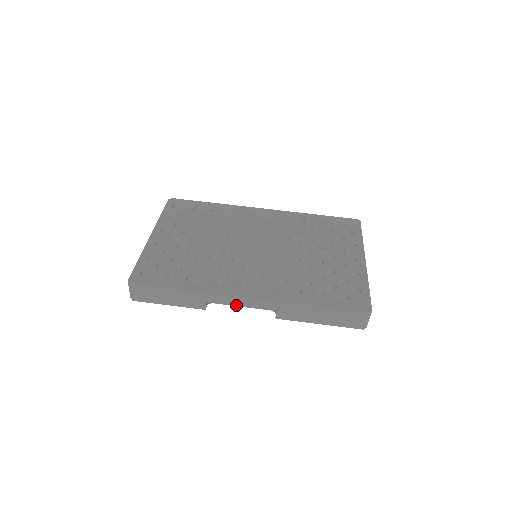
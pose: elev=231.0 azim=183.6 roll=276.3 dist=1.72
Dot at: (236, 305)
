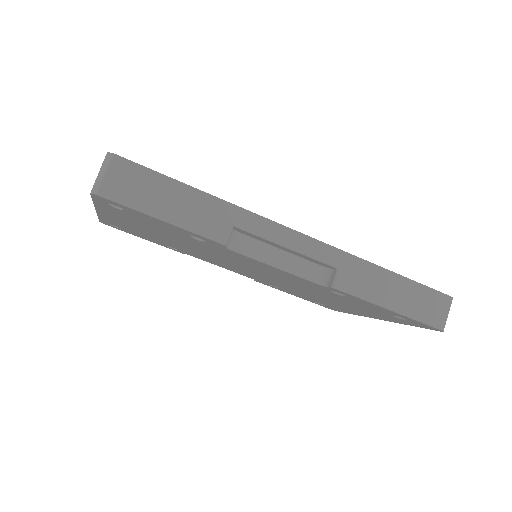
Dot at: (267, 262)
